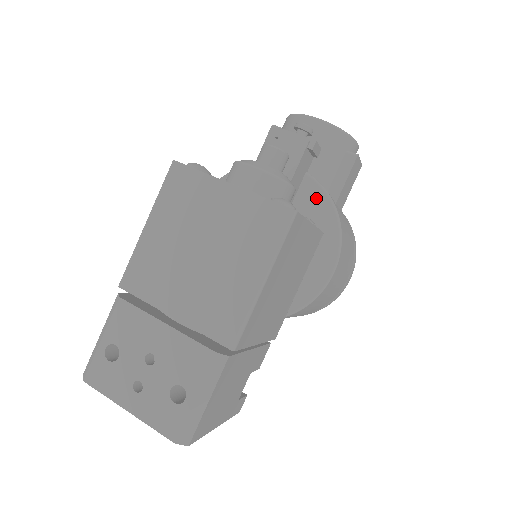
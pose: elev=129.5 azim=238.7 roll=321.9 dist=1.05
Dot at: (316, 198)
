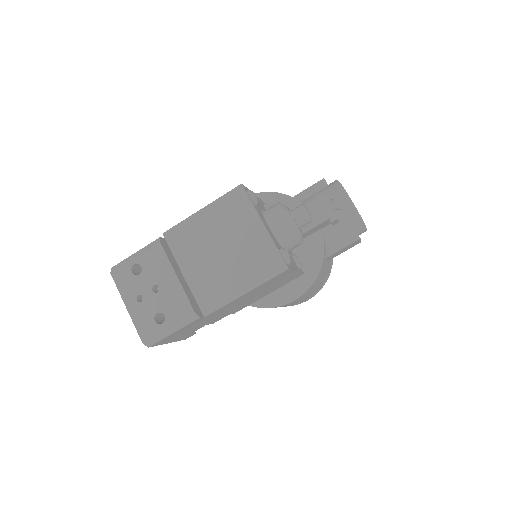
Dot at: (315, 249)
